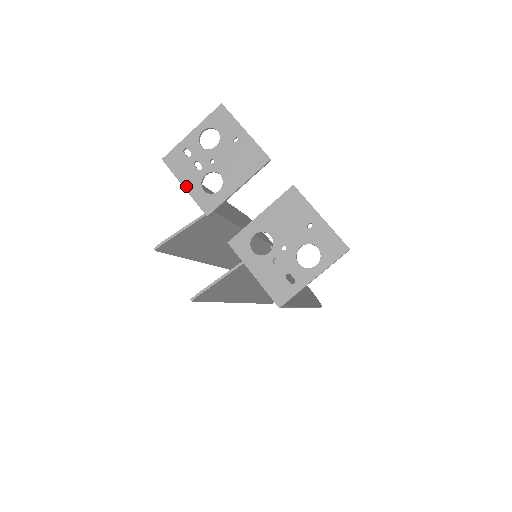
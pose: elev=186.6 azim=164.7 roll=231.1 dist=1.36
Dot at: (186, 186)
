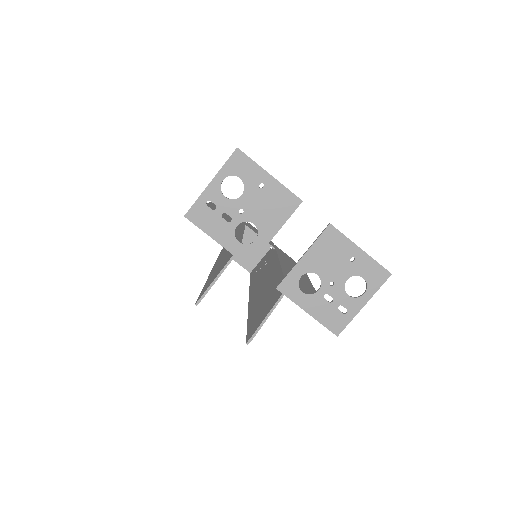
Dot at: (219, 241)
